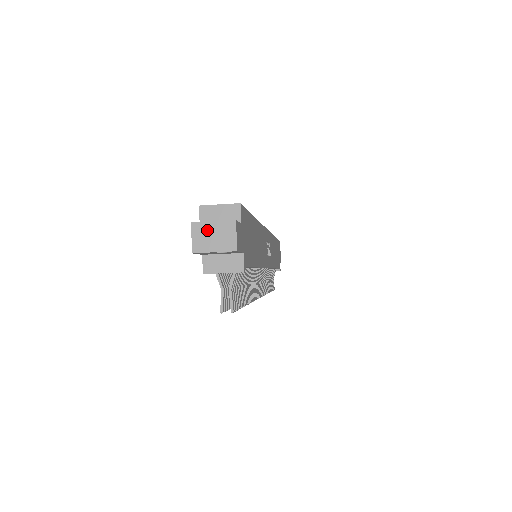
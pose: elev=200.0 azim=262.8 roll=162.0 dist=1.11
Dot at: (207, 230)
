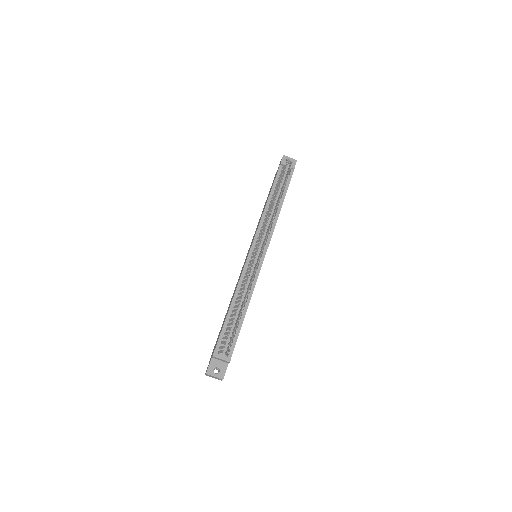
Dot at: occluded
